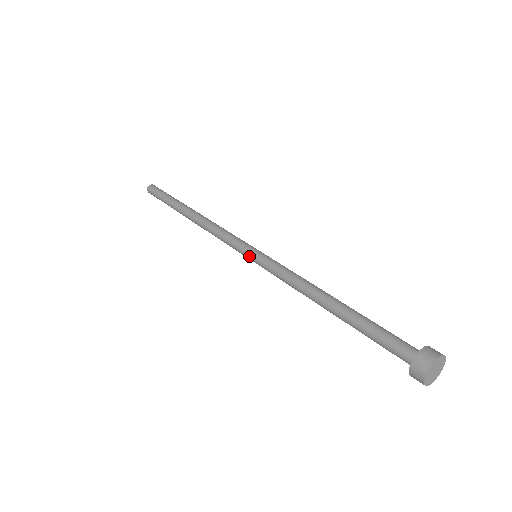
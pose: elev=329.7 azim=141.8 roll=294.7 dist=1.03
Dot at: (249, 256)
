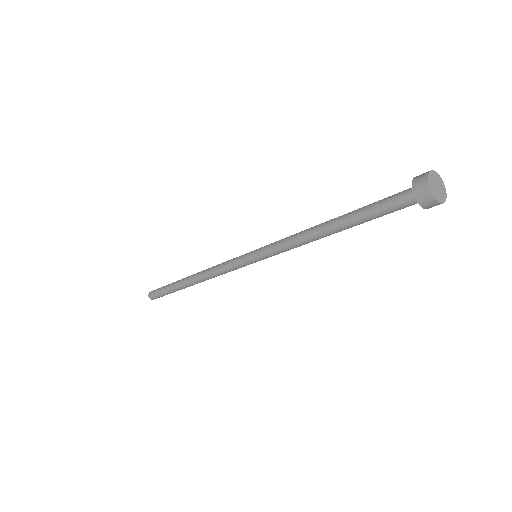
Dot at: (250, 259)
